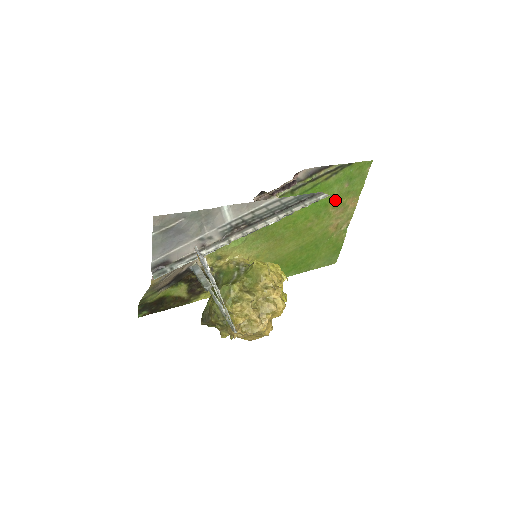
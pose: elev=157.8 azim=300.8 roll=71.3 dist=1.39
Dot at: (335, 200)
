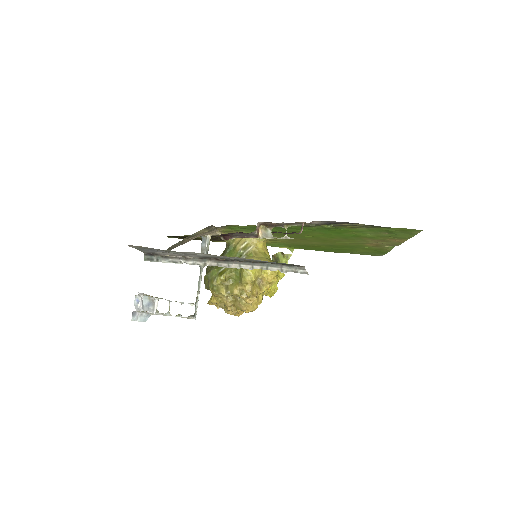
Dot at: (370, 236)
